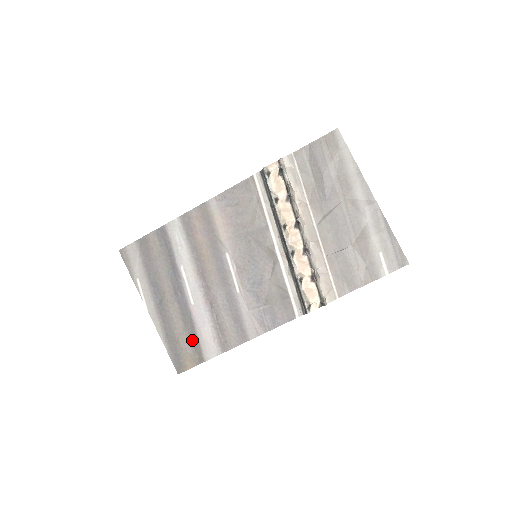
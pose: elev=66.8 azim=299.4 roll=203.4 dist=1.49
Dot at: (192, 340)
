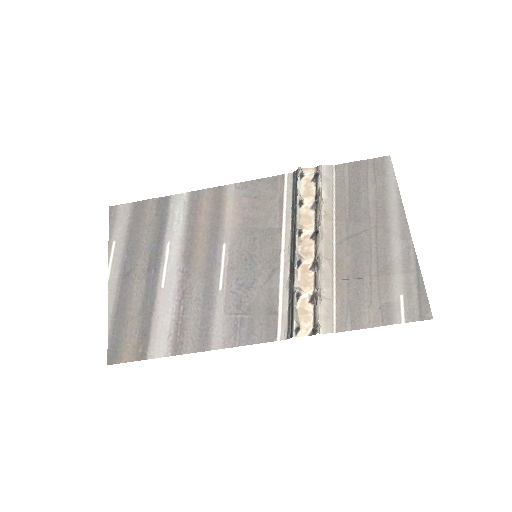
Dot at: (143, 329)
